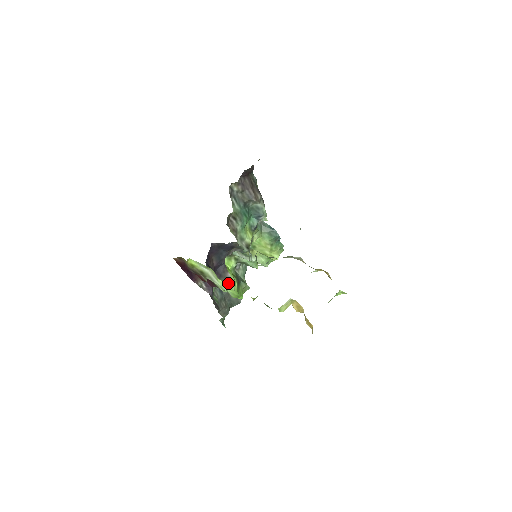
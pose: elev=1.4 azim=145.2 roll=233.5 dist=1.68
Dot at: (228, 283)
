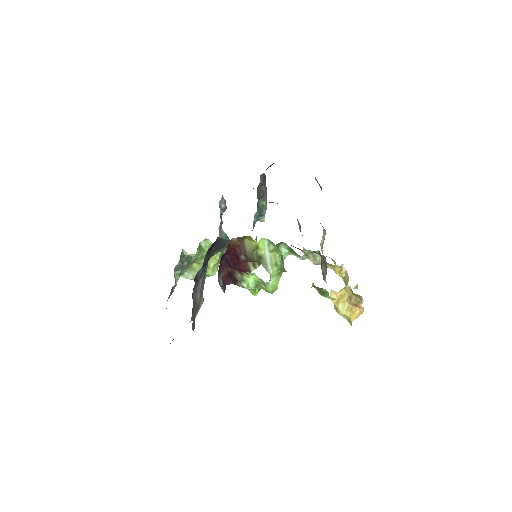
Dot at: (279, 272)
